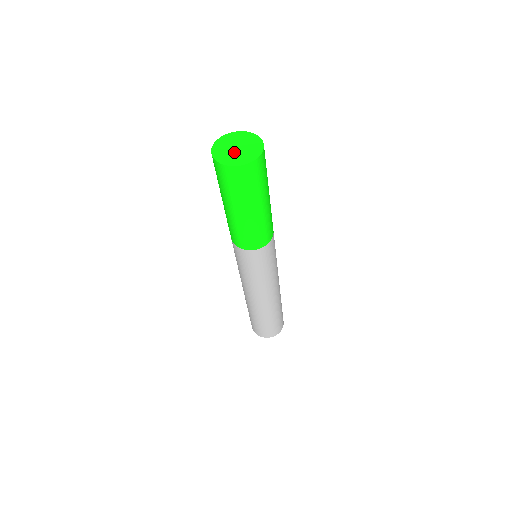
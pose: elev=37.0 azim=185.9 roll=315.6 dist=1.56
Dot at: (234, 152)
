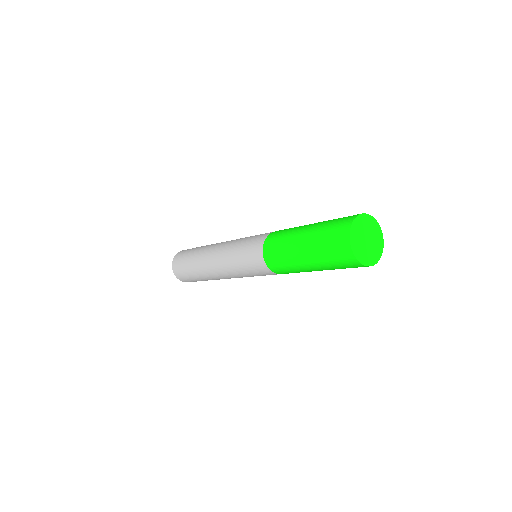
Dot at: (363, 241)
